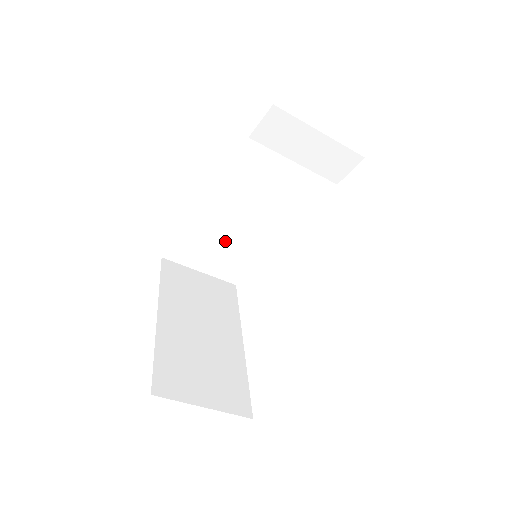
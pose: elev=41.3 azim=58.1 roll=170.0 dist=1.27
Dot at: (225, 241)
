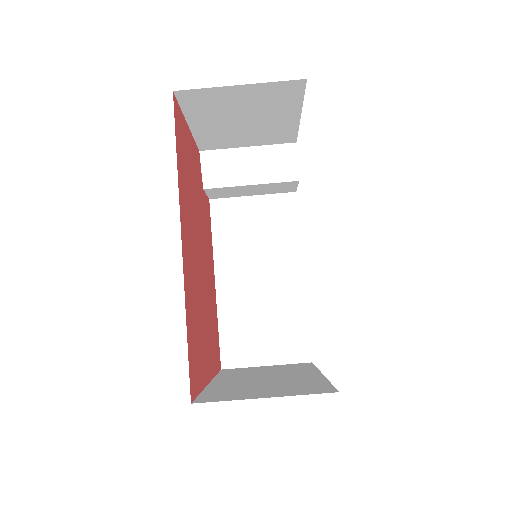
Dot at: (267, 316)
